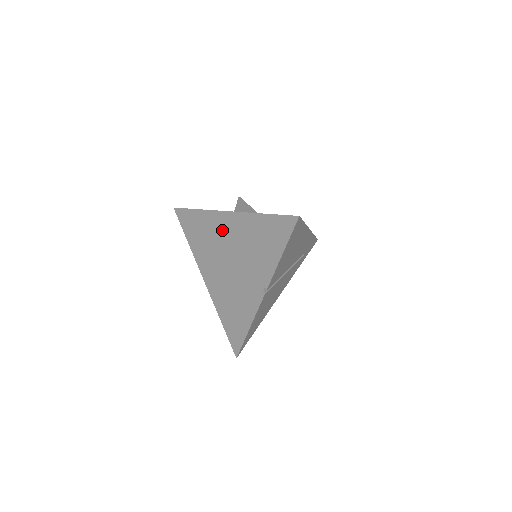
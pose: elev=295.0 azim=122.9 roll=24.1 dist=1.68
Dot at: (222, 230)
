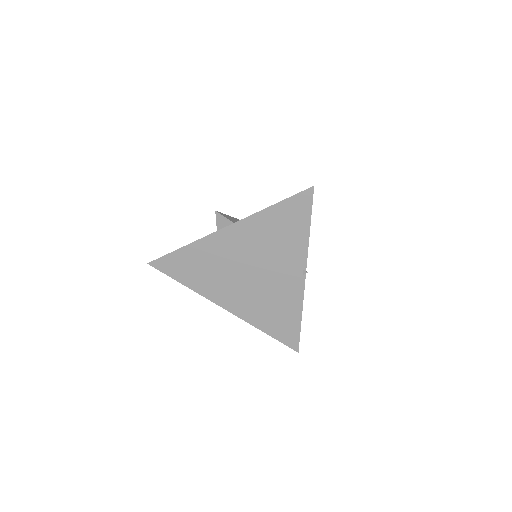
Dot at: (226, 248)
